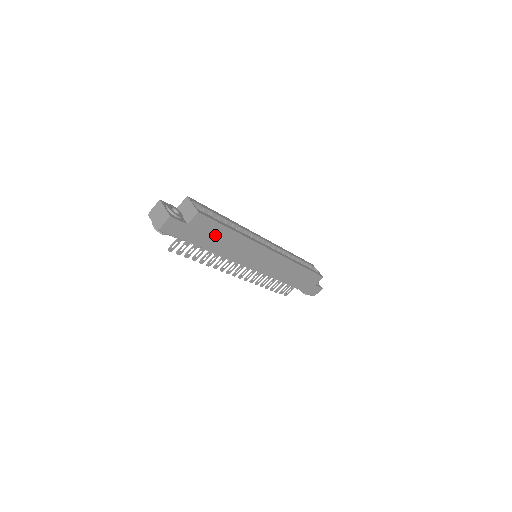
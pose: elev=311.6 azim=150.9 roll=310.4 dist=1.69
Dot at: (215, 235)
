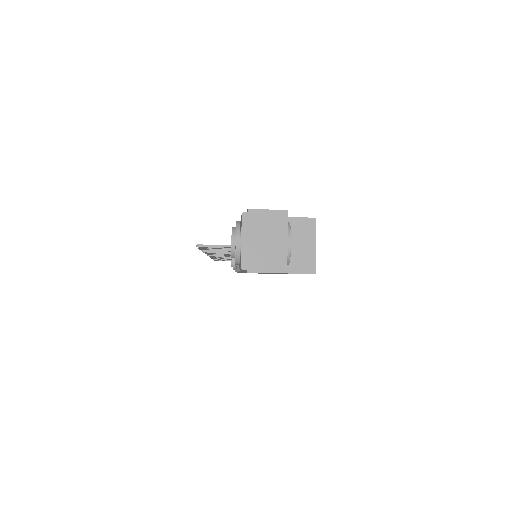
Dot at: occluded
